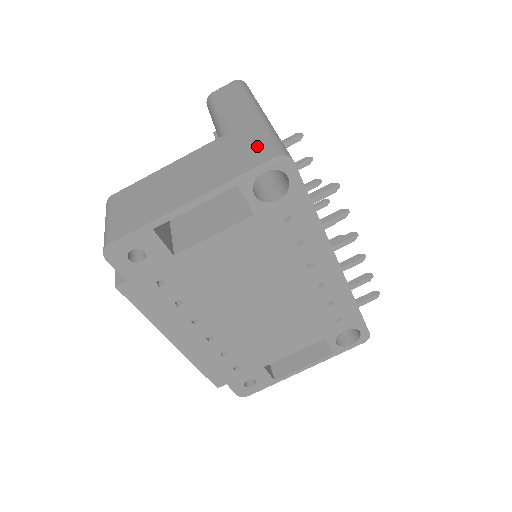
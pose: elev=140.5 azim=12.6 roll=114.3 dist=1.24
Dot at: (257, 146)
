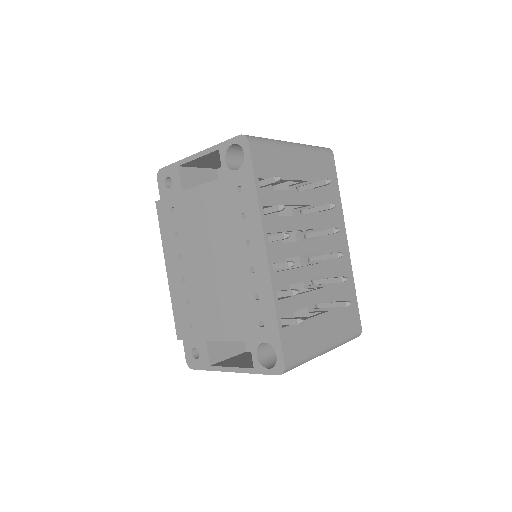
Dot at: occluded
